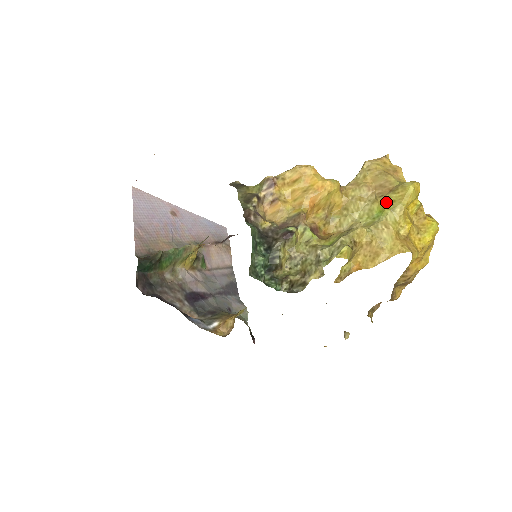
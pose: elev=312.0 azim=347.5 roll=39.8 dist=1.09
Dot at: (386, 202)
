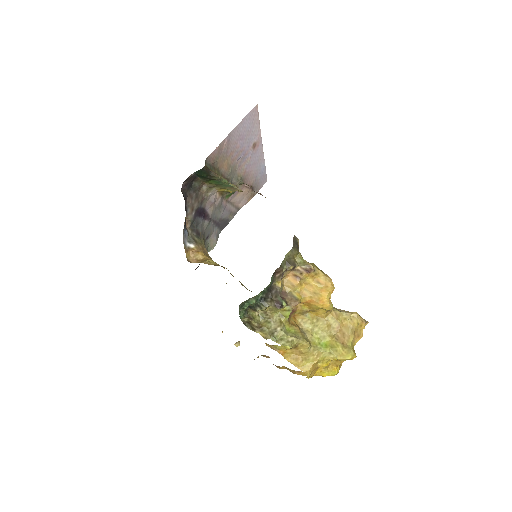
Dot at: (334, 345)
